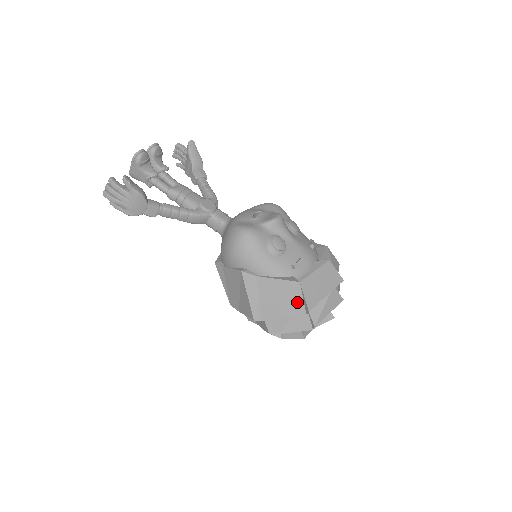
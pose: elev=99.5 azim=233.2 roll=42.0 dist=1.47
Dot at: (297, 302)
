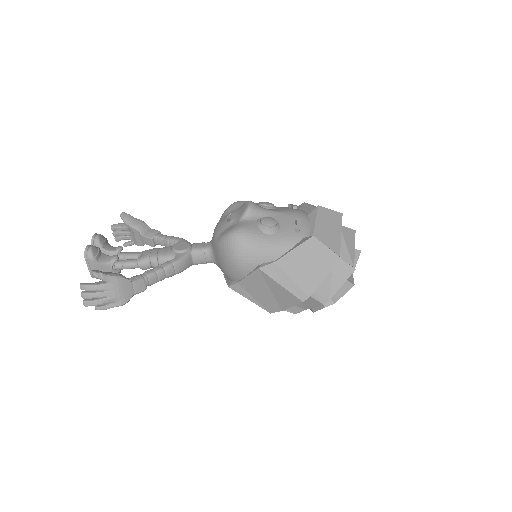
Dot at: (325, 254)
